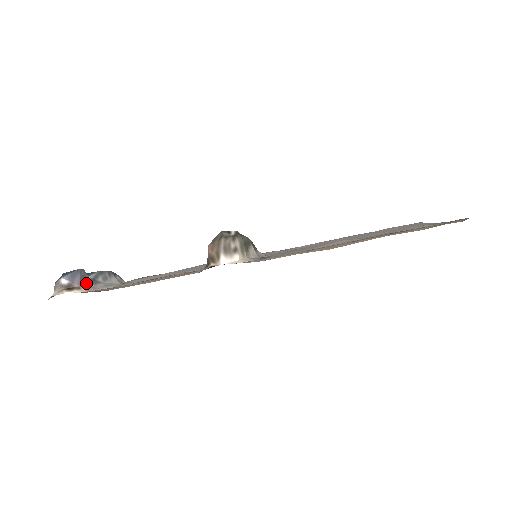
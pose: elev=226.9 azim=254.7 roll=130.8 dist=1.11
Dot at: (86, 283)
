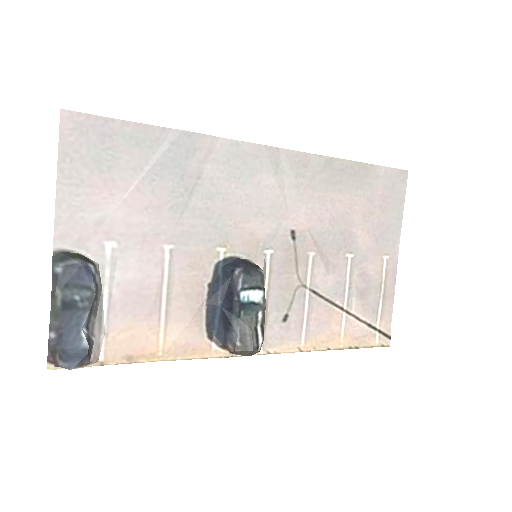
Dot at: (91, 351)
